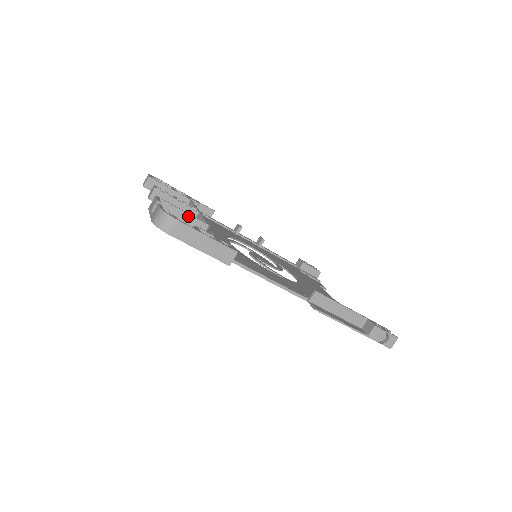
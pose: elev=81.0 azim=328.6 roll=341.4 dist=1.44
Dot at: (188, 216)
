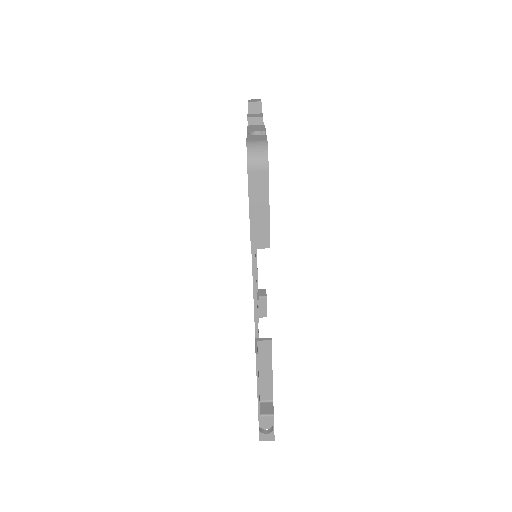
Dot at: occluded
